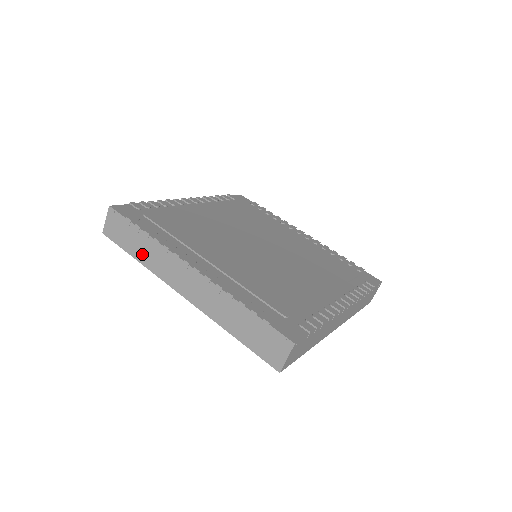
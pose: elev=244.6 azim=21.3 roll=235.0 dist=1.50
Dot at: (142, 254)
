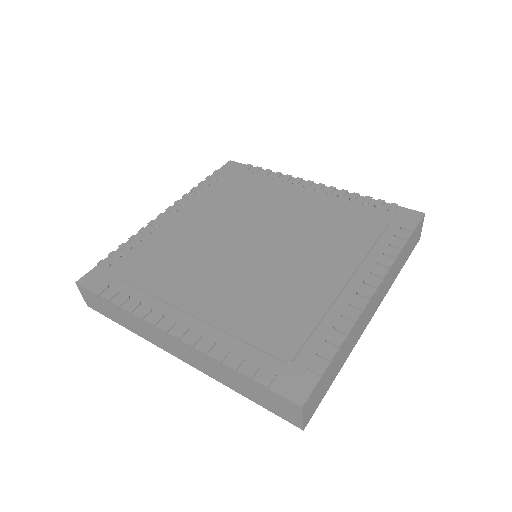
Dot at: (127, 324)
